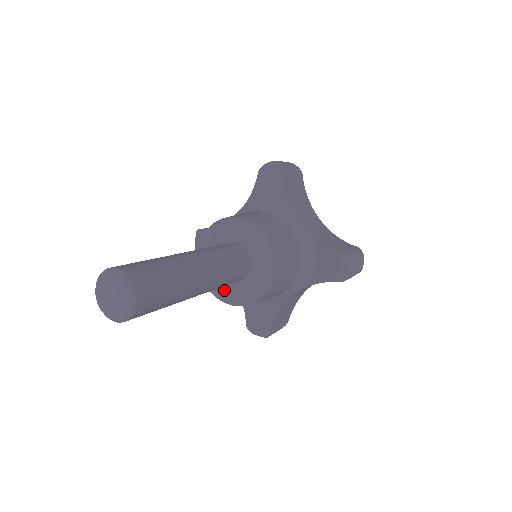
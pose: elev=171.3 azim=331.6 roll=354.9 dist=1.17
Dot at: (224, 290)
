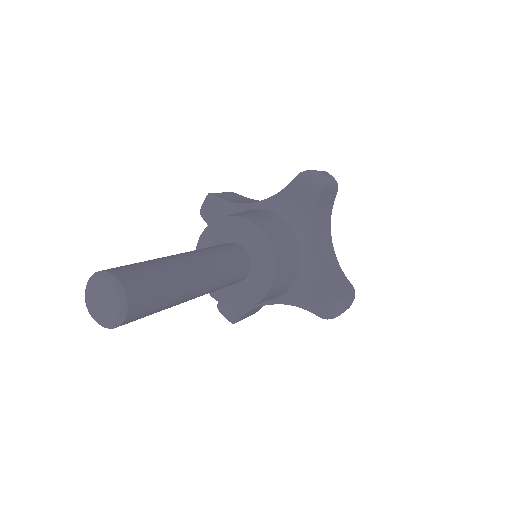
Dot at: occluded
